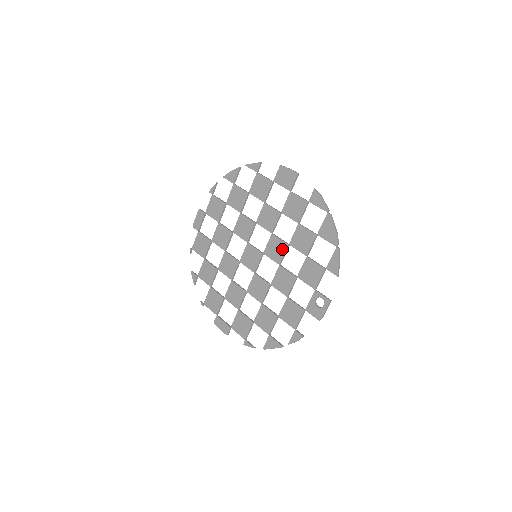
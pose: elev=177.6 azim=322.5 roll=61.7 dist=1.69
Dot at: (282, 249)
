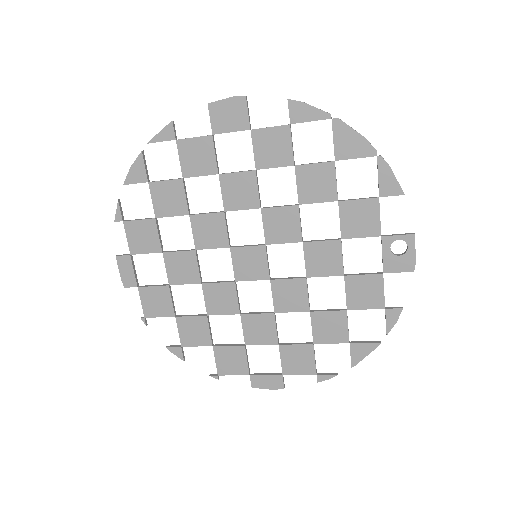
Dot at: (292, 218)
